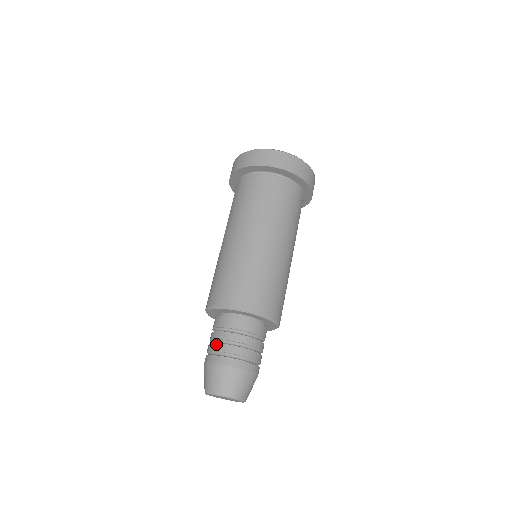
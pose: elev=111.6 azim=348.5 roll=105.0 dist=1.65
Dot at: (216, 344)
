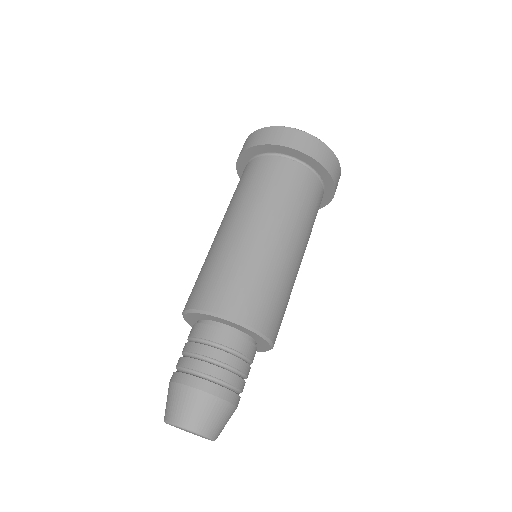
Dot at: (212, 366)
